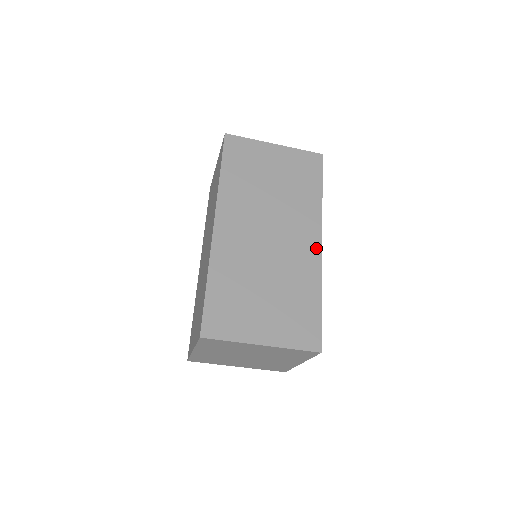
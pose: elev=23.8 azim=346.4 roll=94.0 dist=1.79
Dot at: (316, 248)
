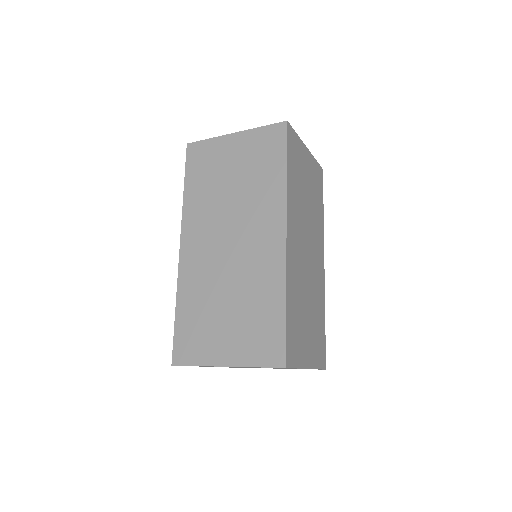
Dot at: (279, 243)
